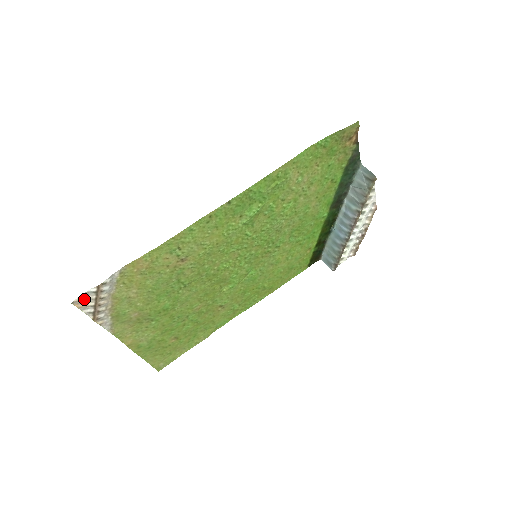
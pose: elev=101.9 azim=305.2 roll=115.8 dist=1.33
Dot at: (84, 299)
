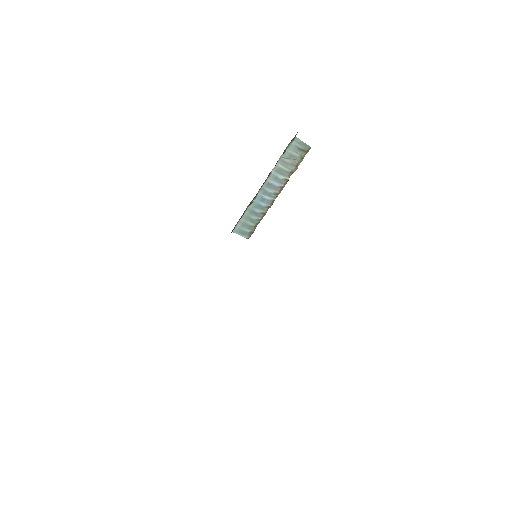
Dot at: occluded
